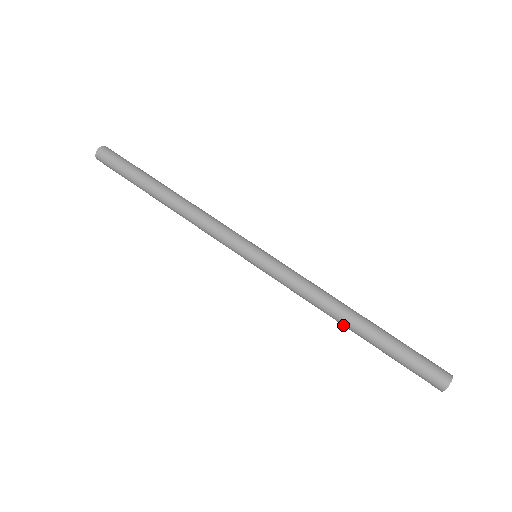
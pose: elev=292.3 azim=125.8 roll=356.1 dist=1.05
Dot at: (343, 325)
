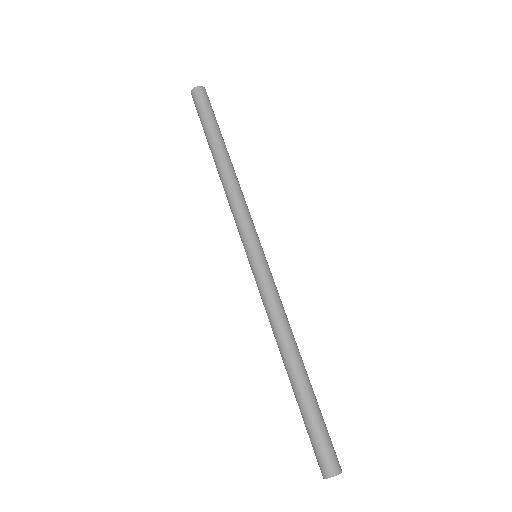
Dot at: occluded
